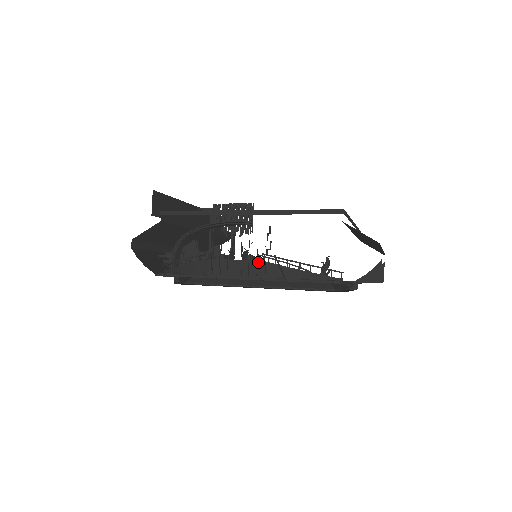
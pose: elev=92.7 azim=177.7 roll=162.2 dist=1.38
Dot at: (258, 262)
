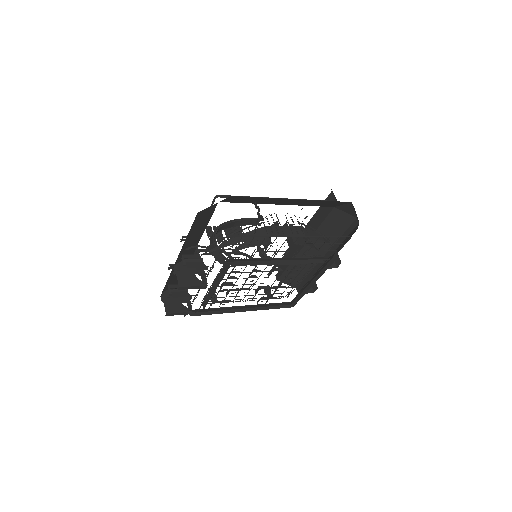
Dot at: (299, 227)
